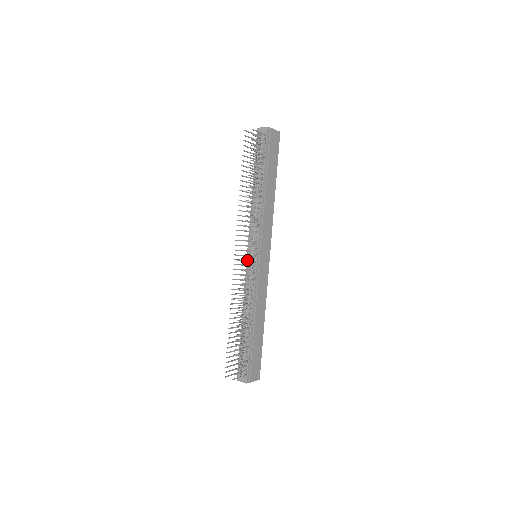
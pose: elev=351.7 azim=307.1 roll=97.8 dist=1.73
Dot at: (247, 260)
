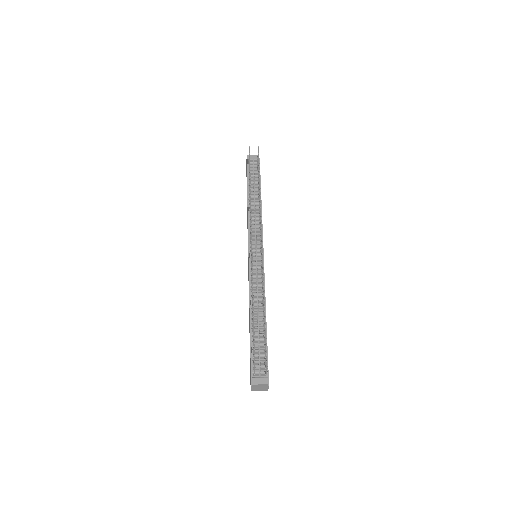
Dot at: occluded
